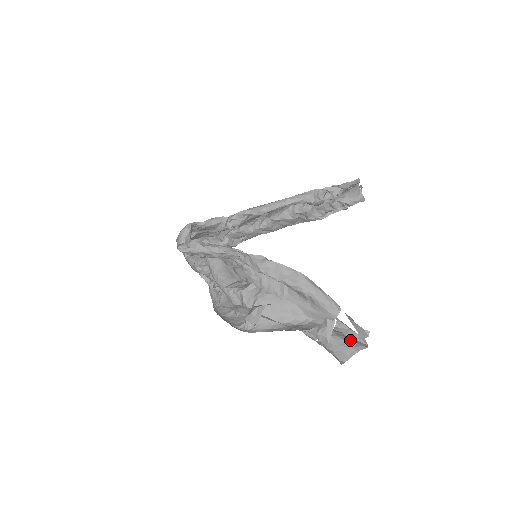
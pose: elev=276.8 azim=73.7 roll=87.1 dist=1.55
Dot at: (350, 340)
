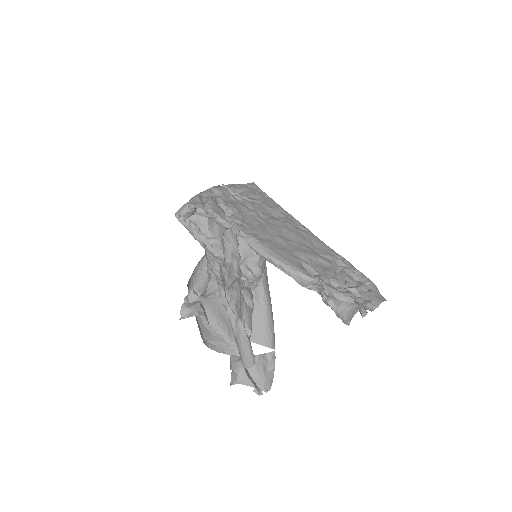
Dot at: (262, 375)
